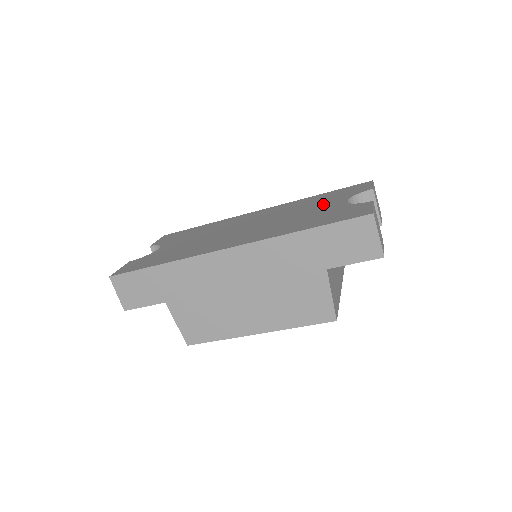
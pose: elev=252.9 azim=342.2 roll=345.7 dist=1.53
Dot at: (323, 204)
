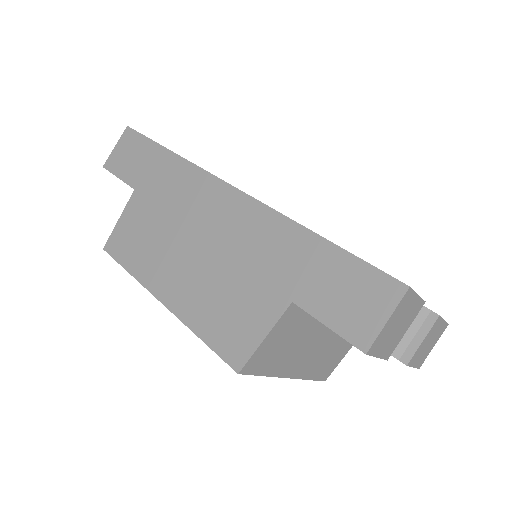
Dot at: occluded
